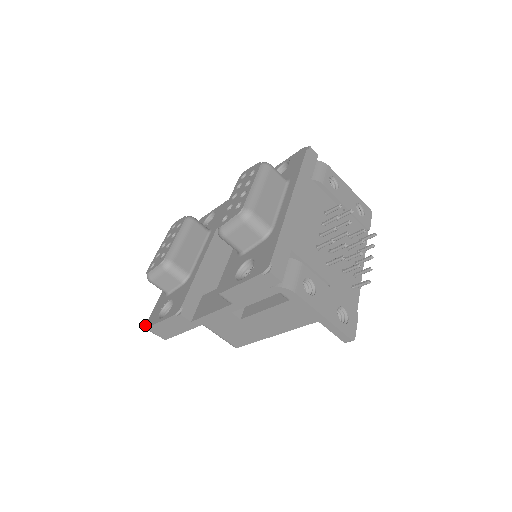
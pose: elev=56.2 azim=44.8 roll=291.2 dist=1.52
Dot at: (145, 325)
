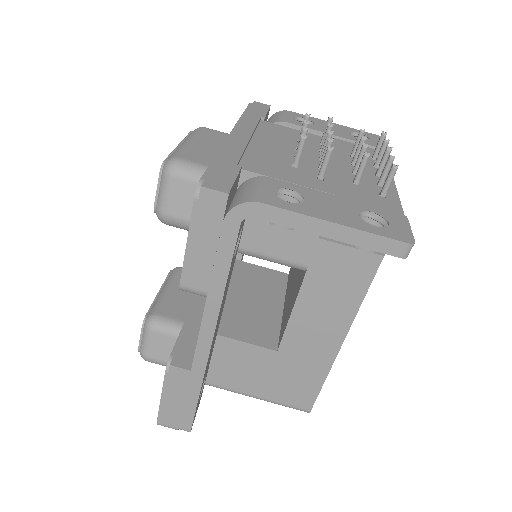
Dot at: occluded
